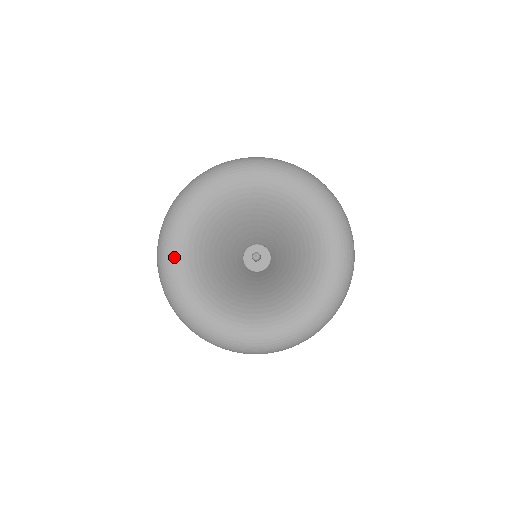
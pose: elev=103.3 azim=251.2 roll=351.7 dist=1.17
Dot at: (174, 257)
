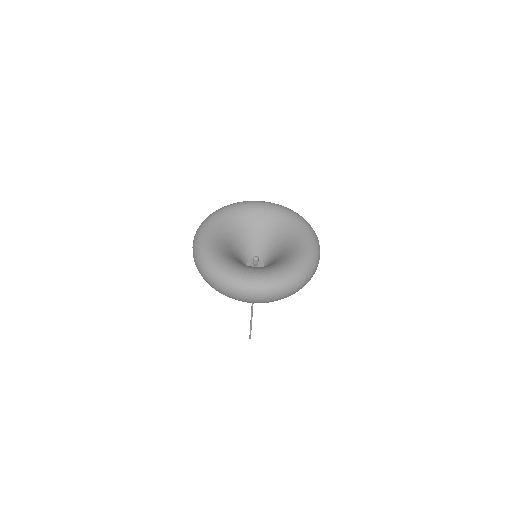
Dot at: (211, 224)
